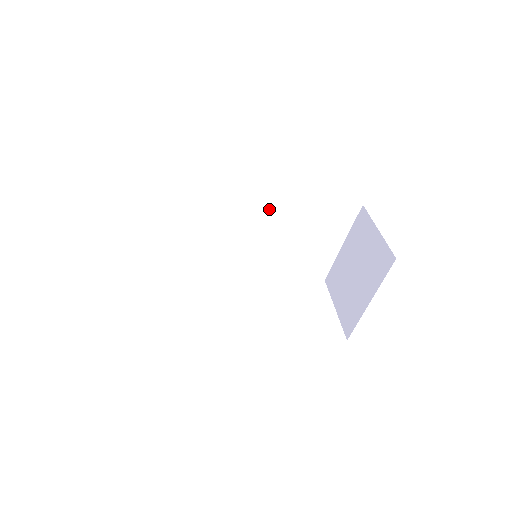
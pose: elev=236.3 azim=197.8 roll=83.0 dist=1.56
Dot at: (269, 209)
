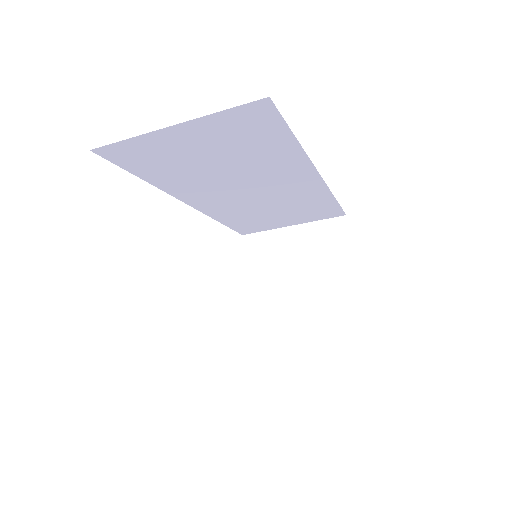
Dot at: (289, 188)
